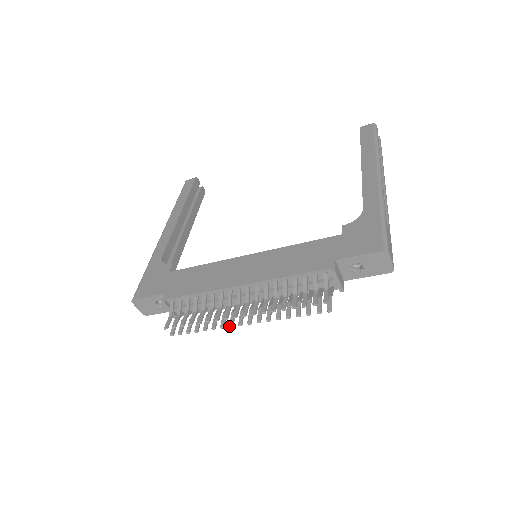
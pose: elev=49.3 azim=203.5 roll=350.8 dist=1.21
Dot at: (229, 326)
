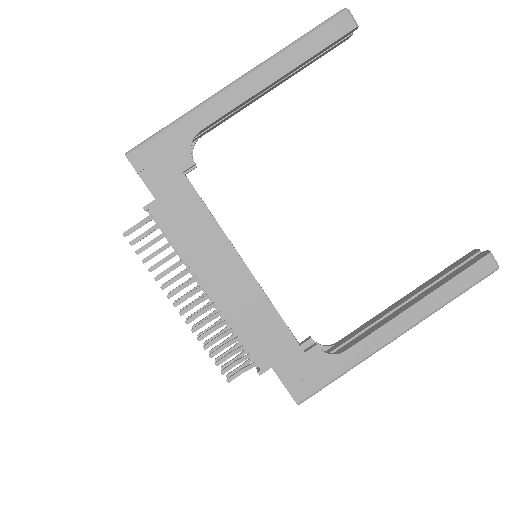
Dot at: (168, 293)
